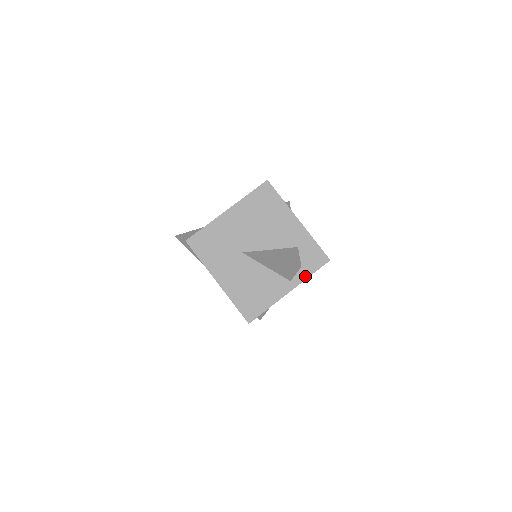
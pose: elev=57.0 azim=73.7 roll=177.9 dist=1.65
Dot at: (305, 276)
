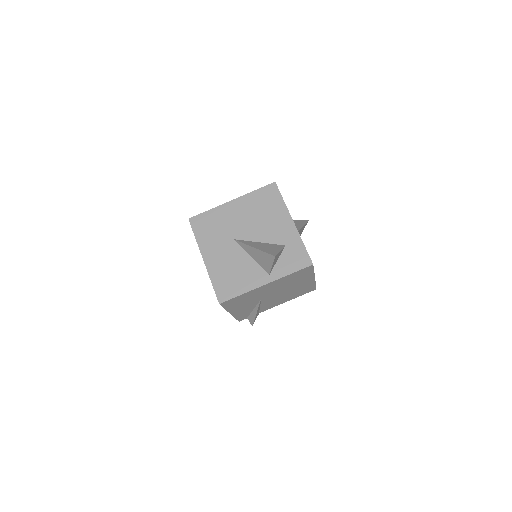
Dot at: (284, 273)
